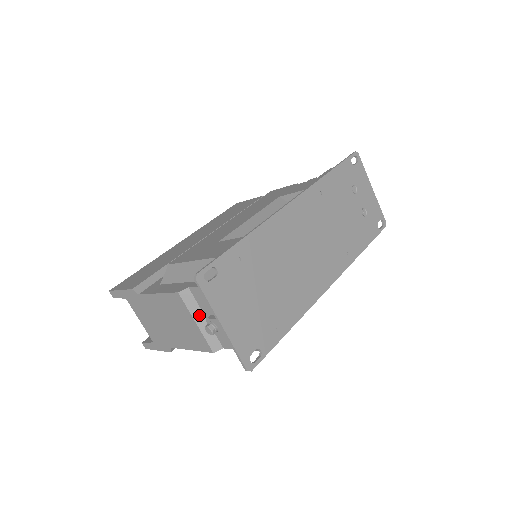
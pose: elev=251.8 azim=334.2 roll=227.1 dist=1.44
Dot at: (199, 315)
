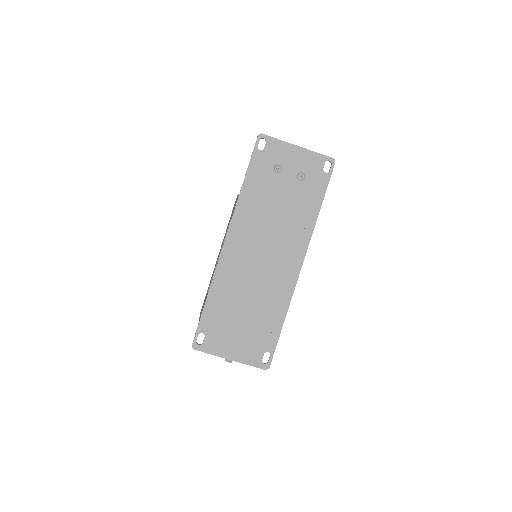
Dot at: occluded
